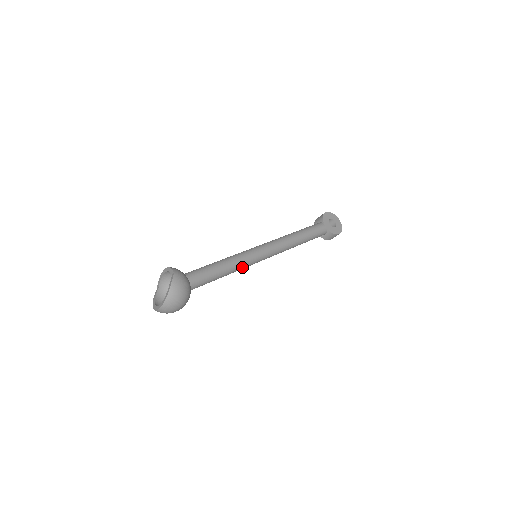
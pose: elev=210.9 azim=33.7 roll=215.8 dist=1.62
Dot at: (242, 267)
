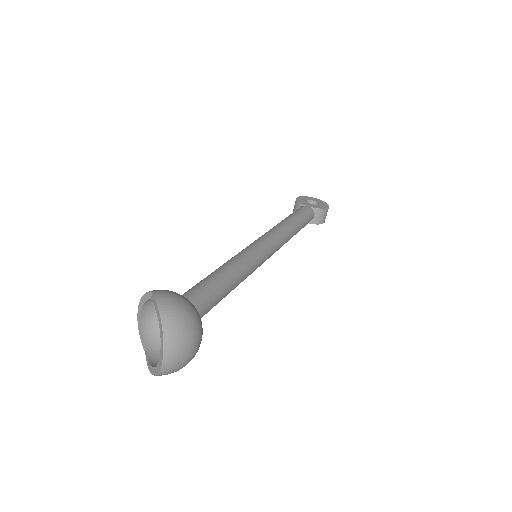
Dot at: (248, 269)
